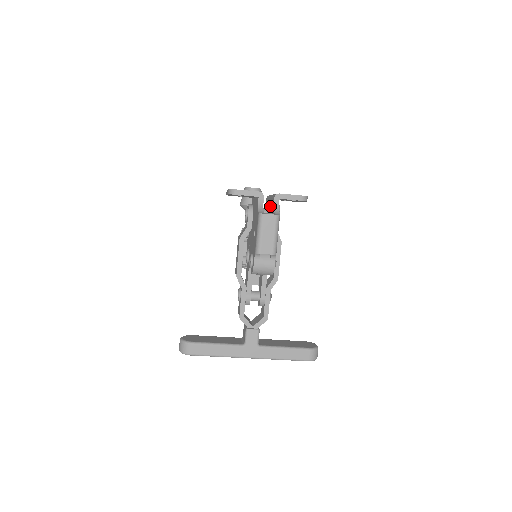
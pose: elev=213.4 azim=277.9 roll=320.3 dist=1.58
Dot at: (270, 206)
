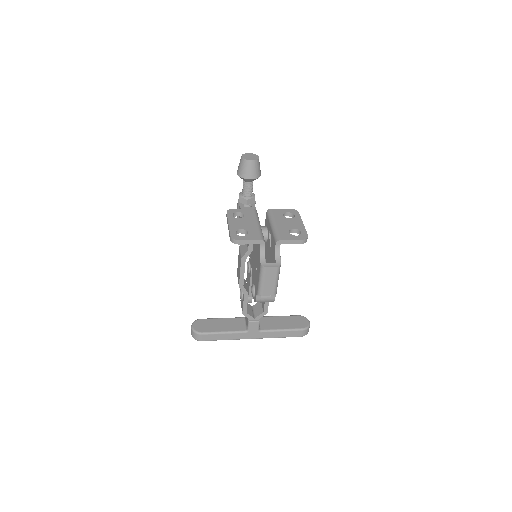
Dot at: (271, 238)
